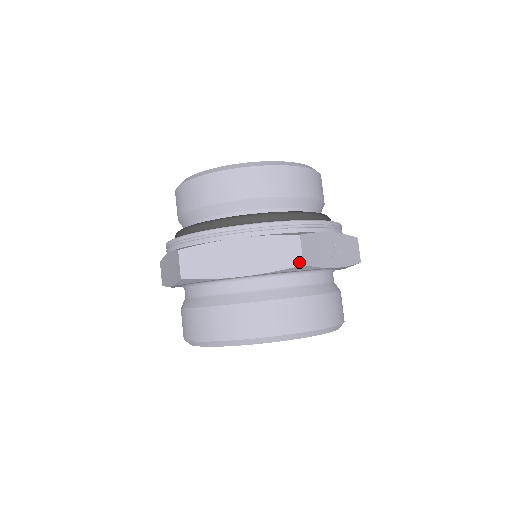
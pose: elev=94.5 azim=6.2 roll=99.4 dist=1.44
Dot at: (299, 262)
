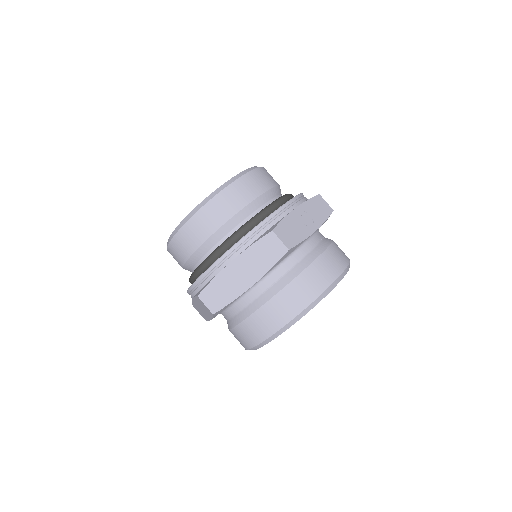
Dot at: (284, 250)
